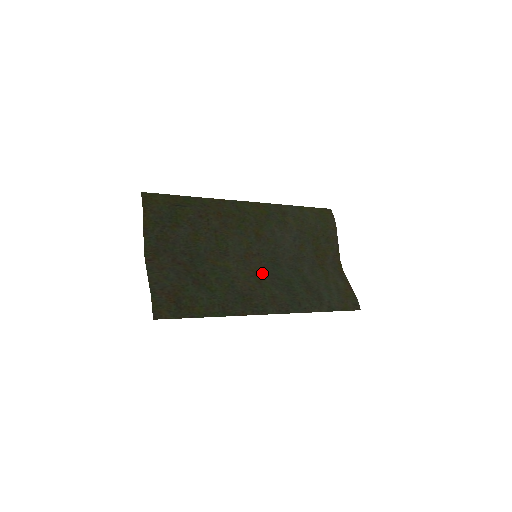
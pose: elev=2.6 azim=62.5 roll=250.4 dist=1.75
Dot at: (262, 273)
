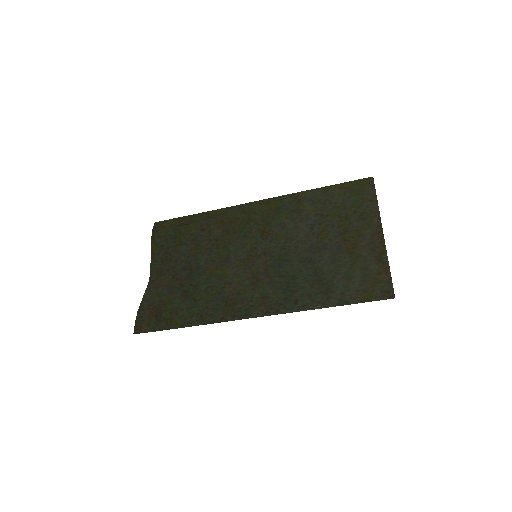
Dot at: (262, 273)
